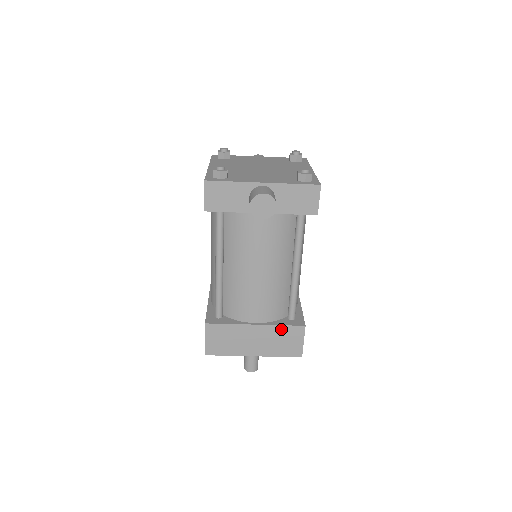
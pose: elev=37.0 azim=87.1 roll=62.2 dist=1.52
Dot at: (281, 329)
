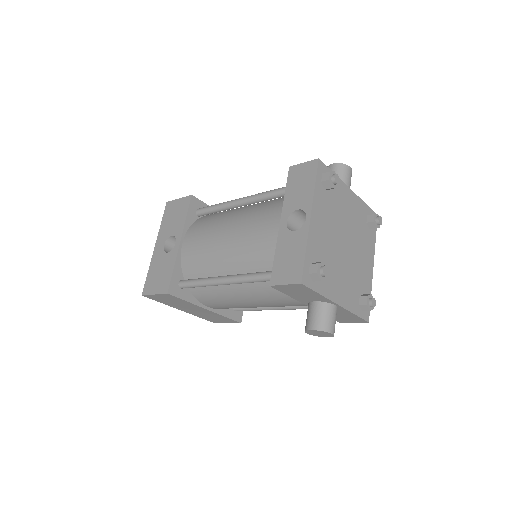
Dot at: (222, 317)
